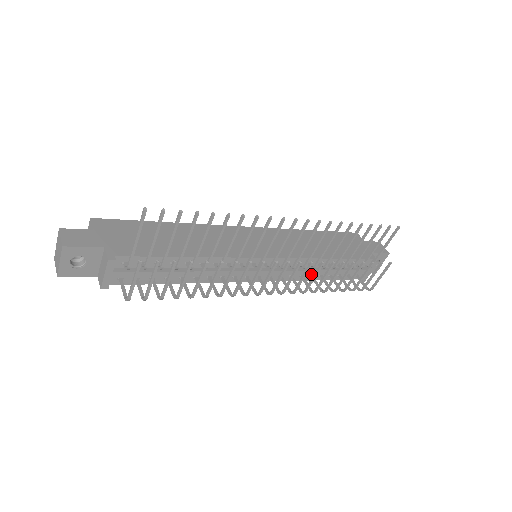
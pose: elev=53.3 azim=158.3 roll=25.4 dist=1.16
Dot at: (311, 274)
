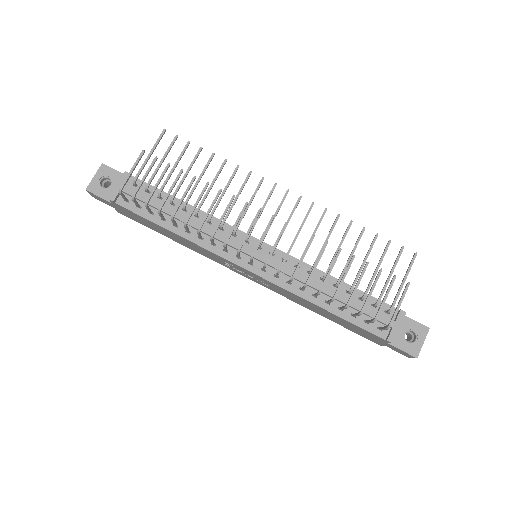
Dot at: (312, 287)
